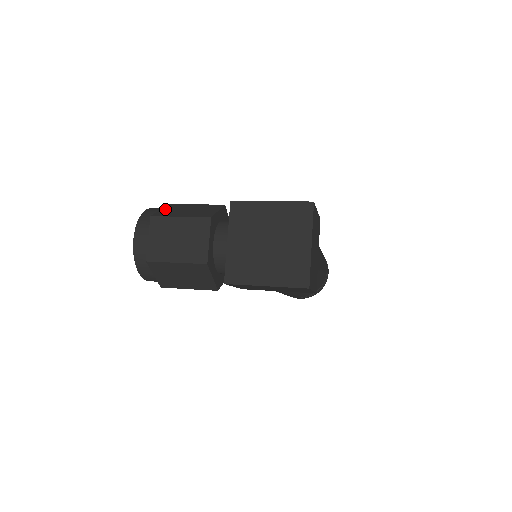
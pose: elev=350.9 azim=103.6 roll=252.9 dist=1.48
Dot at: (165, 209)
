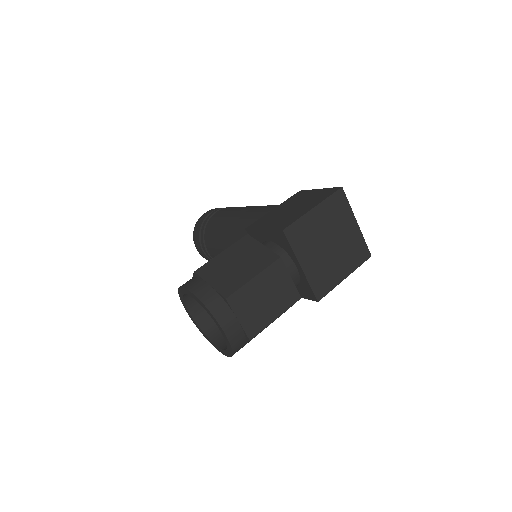
Dot at: (212, 280)
